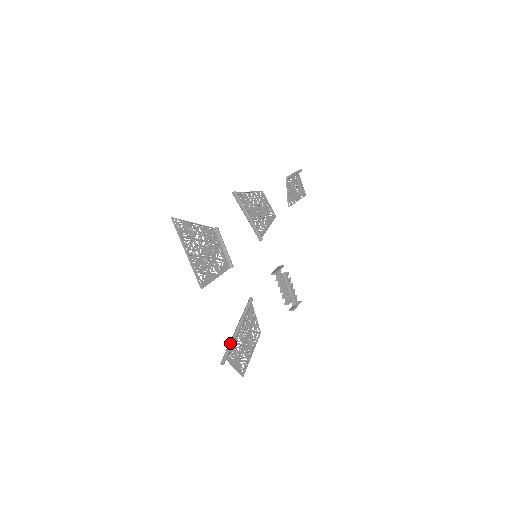
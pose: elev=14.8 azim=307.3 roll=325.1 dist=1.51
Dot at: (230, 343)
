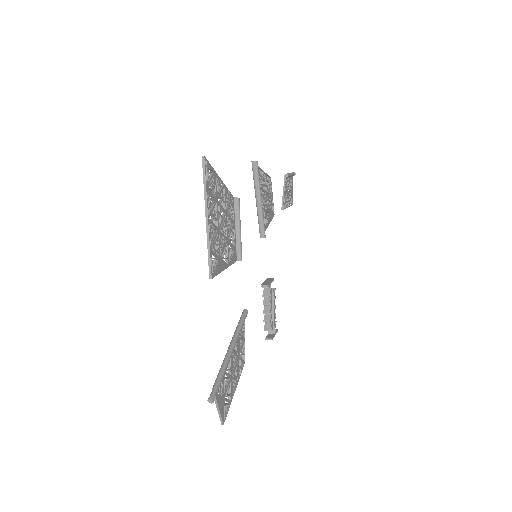
Dot at: (222, 370)
